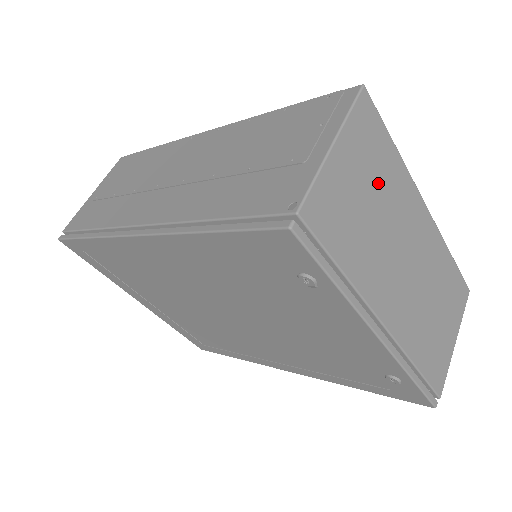
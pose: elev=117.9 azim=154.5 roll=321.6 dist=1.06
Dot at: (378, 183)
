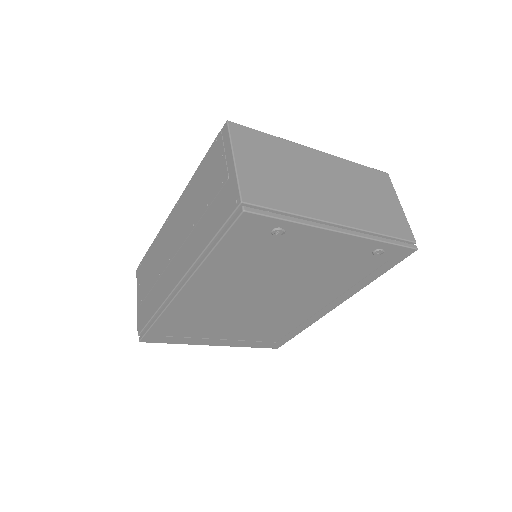
Dot at: (275, 159)
